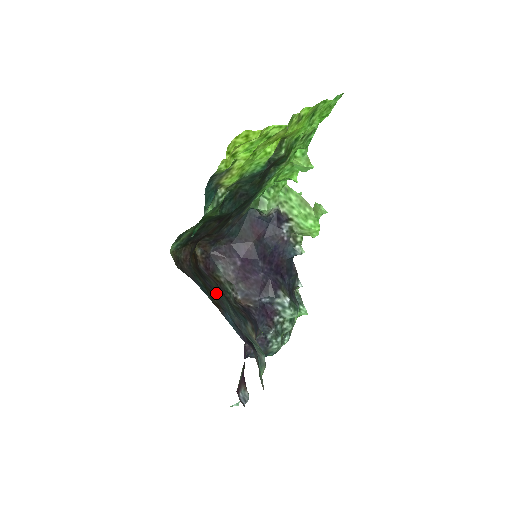
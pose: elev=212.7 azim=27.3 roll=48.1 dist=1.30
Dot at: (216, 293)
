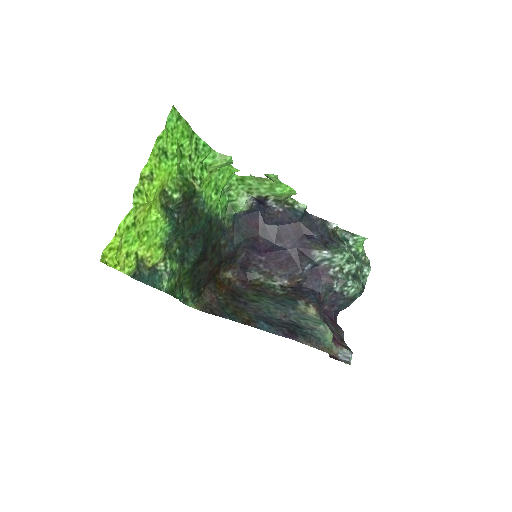
Dot at: (251, 305)
